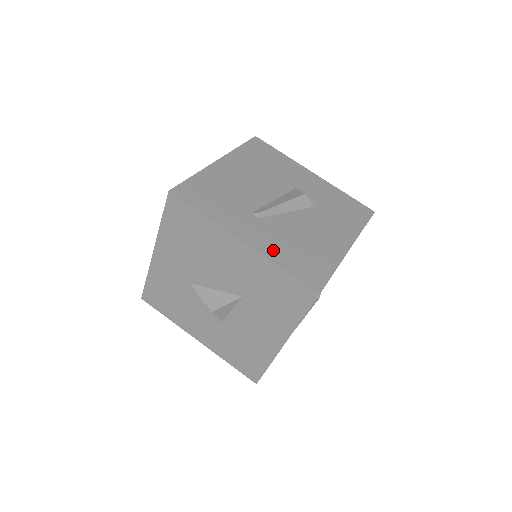
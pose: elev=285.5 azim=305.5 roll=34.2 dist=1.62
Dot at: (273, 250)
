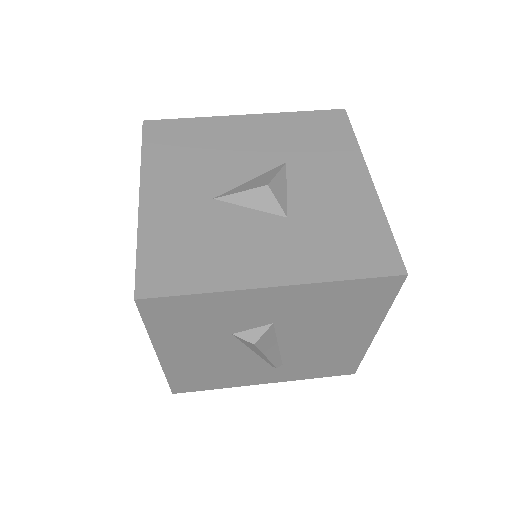
Dot at: occluded
